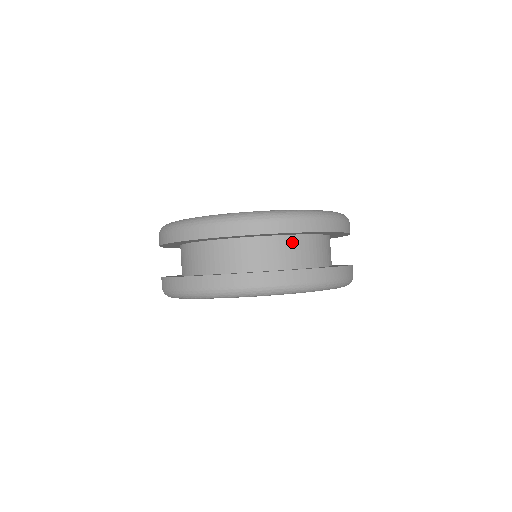
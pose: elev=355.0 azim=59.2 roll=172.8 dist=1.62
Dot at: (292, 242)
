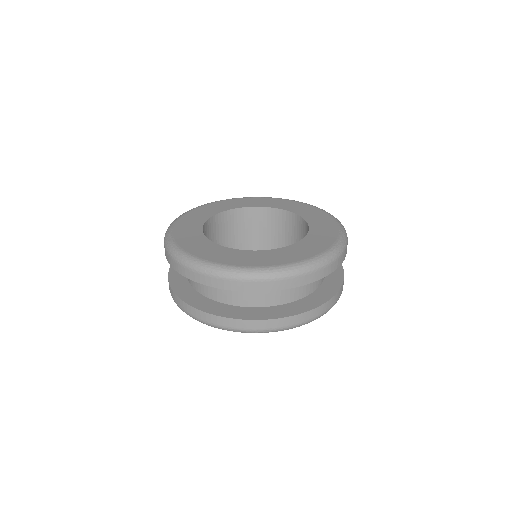
Dot at: occluded
